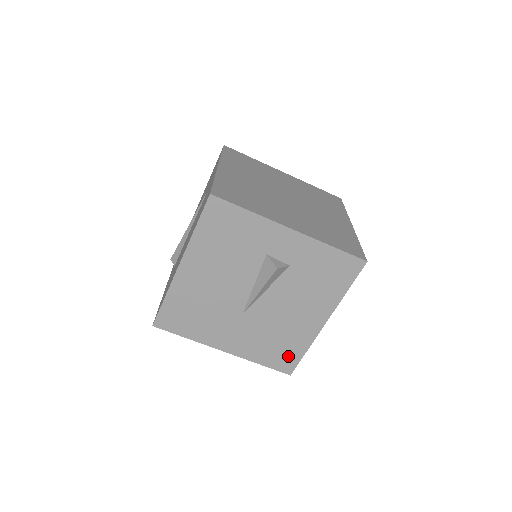
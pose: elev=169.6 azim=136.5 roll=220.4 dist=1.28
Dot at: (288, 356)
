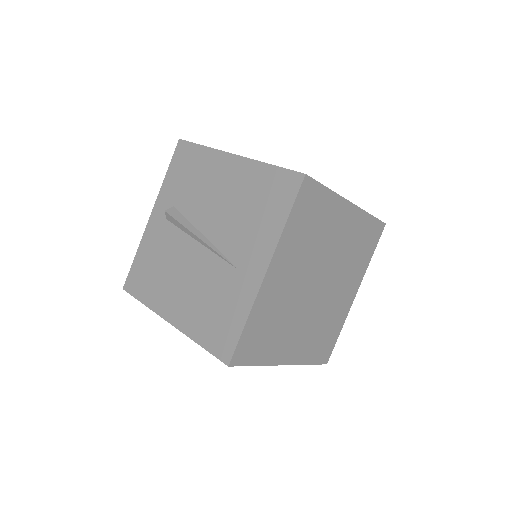
Dot at: occluded
